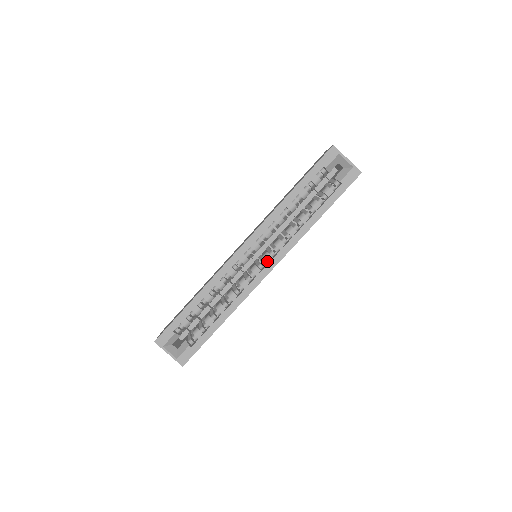
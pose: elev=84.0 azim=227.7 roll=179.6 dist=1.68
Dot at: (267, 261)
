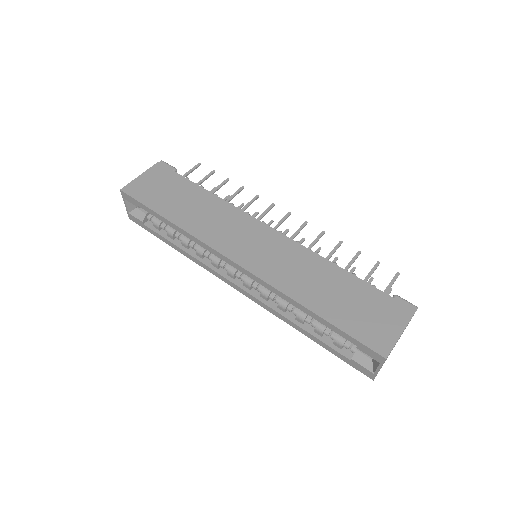
Dot at: (244, 284)
